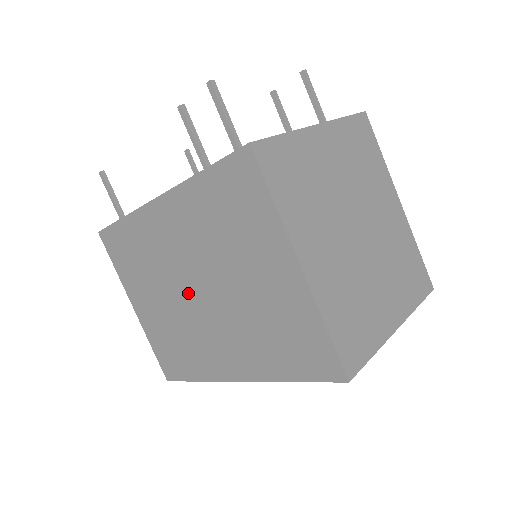
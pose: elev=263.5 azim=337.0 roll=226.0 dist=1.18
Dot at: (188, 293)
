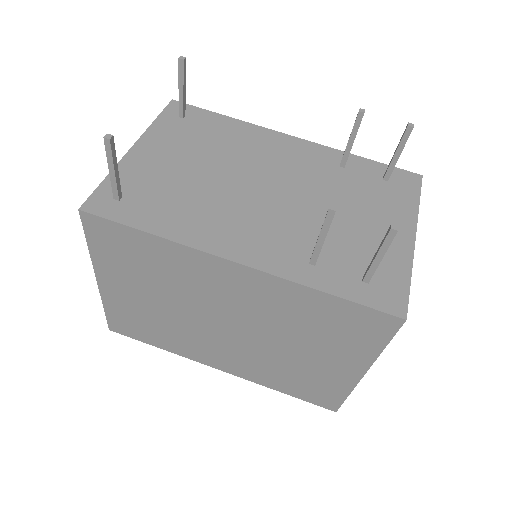
Dot at: (210, 320)
